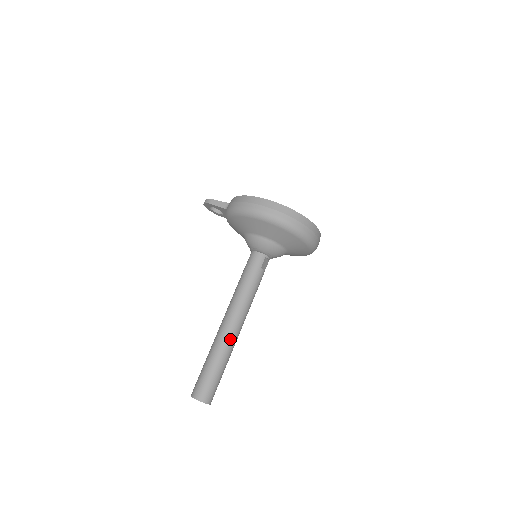
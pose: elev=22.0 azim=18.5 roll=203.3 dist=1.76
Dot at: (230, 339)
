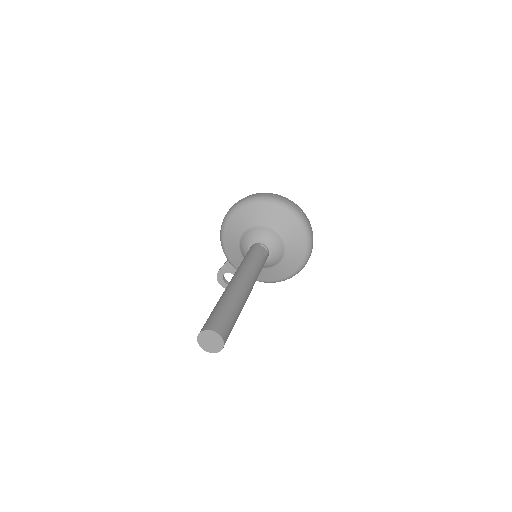
Dot at: (233, 287)
